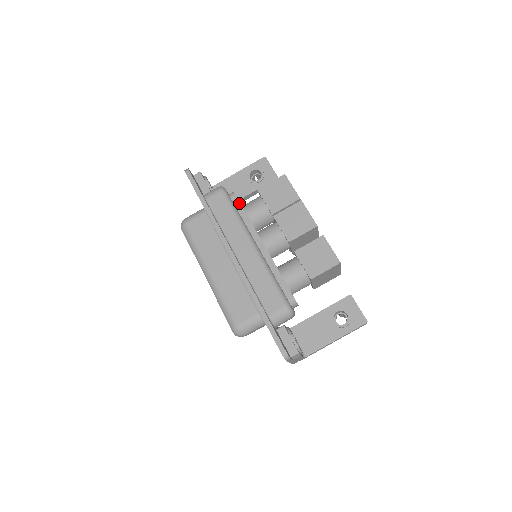
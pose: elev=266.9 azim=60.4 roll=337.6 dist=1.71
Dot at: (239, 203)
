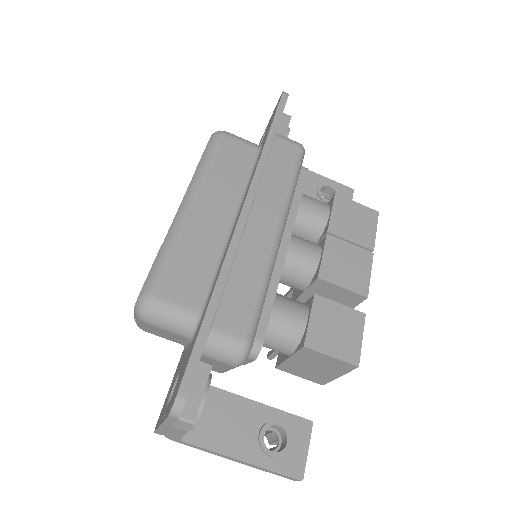
Dot at: (303, 182)
